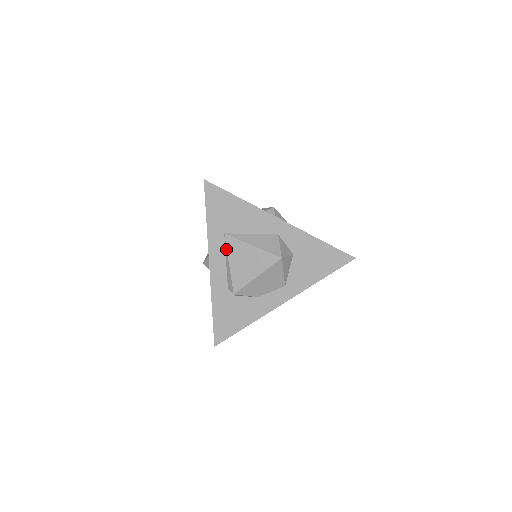
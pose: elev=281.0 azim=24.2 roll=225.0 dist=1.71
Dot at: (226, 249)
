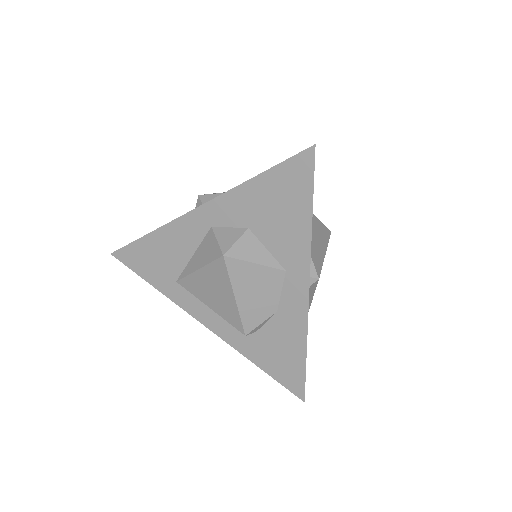
Dot at: (193, 295)
